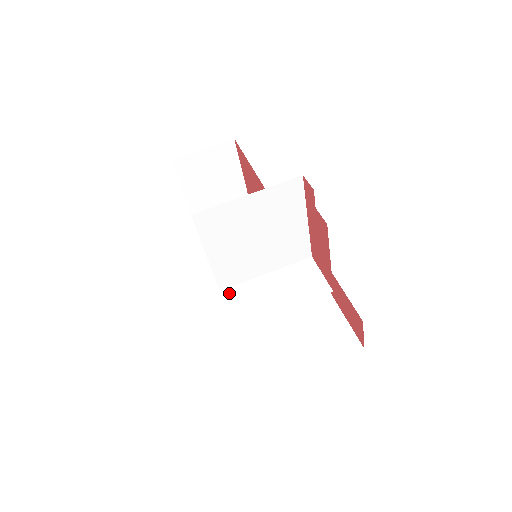
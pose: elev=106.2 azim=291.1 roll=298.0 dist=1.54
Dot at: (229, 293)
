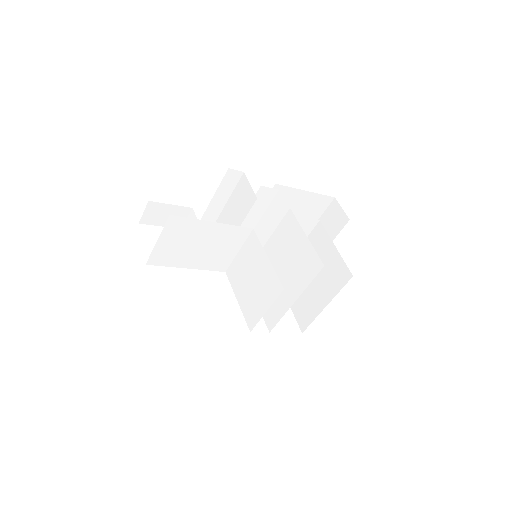
Dot at: occluded
